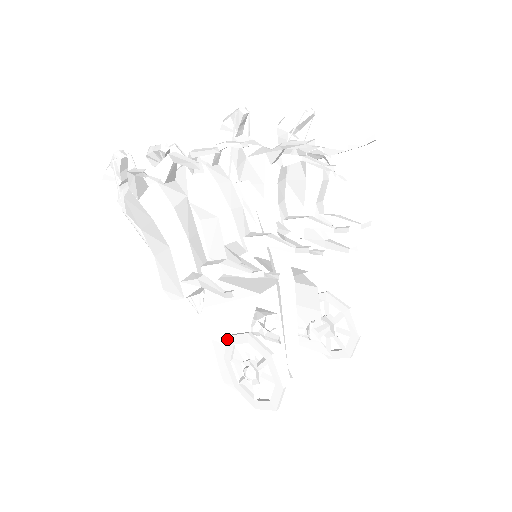
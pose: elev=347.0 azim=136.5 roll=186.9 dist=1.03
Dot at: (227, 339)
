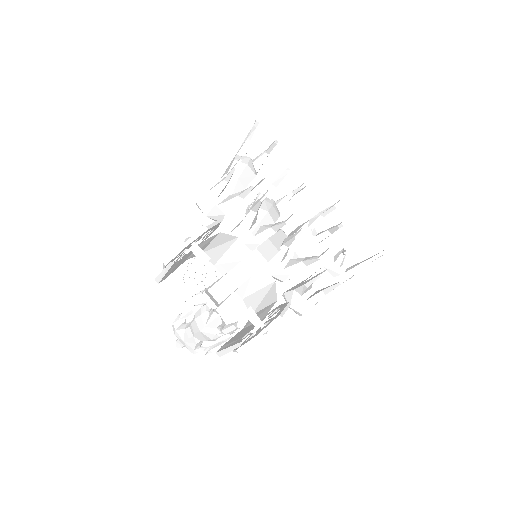
Dot at: occluded
